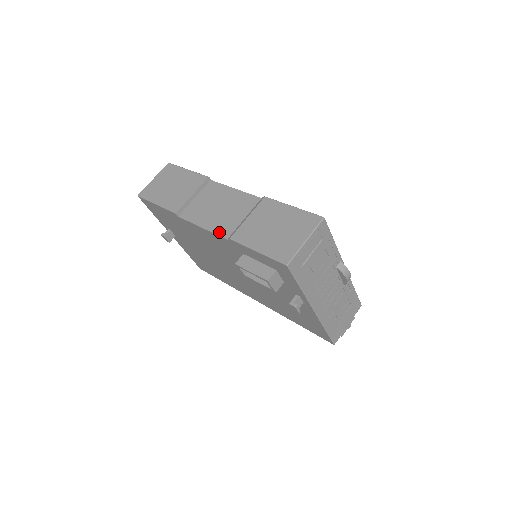
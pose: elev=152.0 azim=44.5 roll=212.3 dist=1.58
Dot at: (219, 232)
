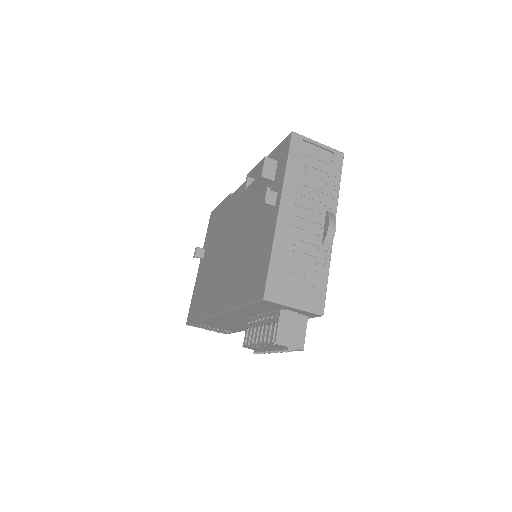
Dot at: occluded
